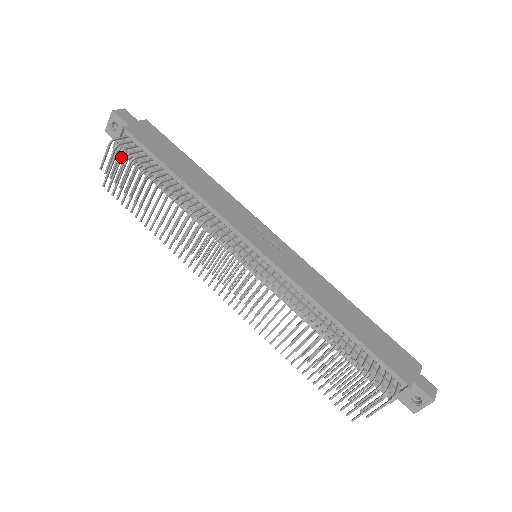
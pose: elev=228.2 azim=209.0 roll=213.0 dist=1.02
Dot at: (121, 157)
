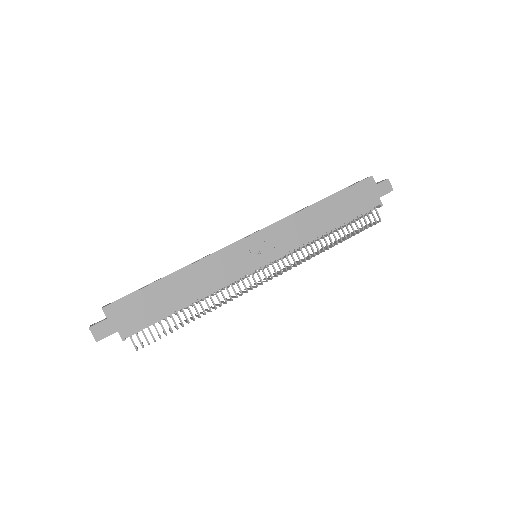
Dot at: occluded
